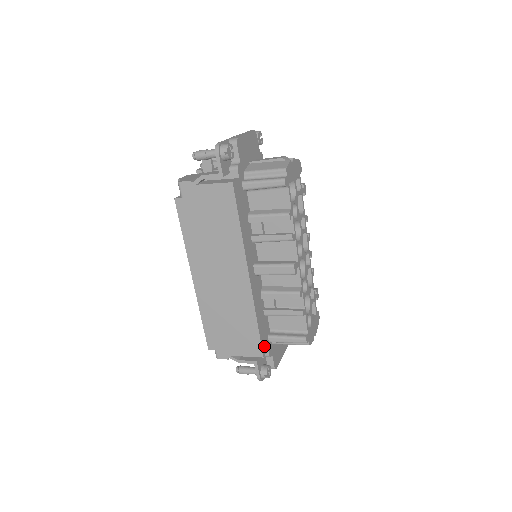
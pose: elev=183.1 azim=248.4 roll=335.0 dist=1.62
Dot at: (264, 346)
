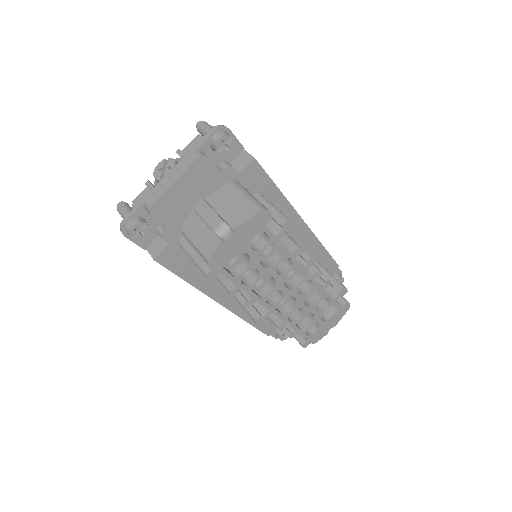
Dot at: (269, 329)
